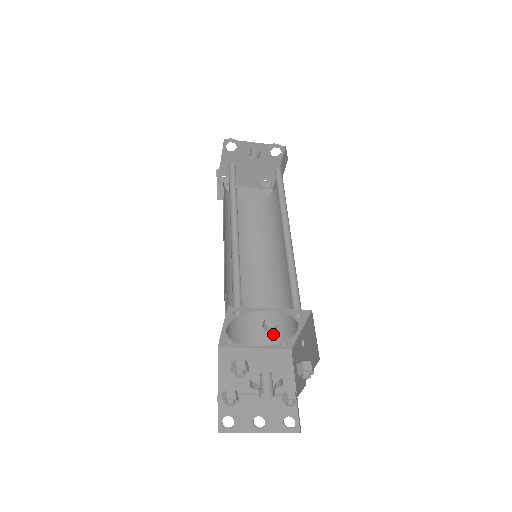
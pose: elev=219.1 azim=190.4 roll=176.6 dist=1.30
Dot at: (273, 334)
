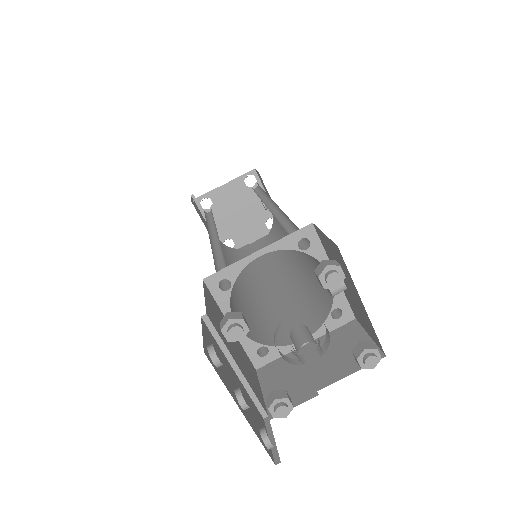
Dot at: (252, 332)
